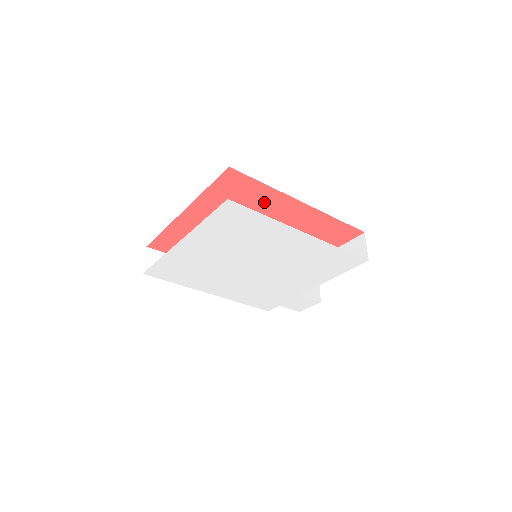
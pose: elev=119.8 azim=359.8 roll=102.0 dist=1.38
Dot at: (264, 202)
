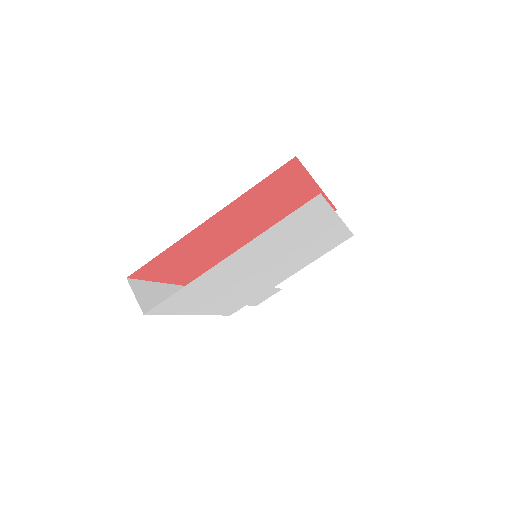
Dot at: (291, 193)
